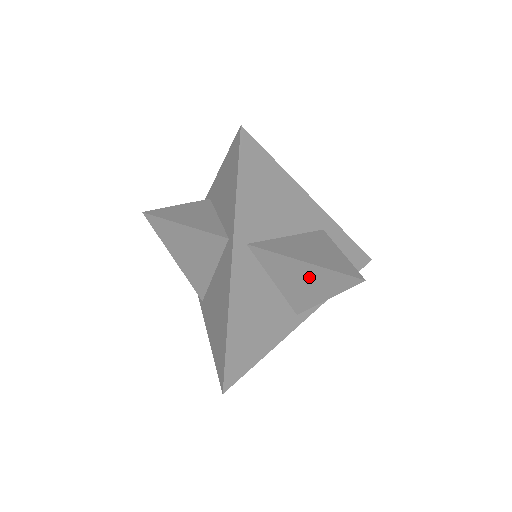
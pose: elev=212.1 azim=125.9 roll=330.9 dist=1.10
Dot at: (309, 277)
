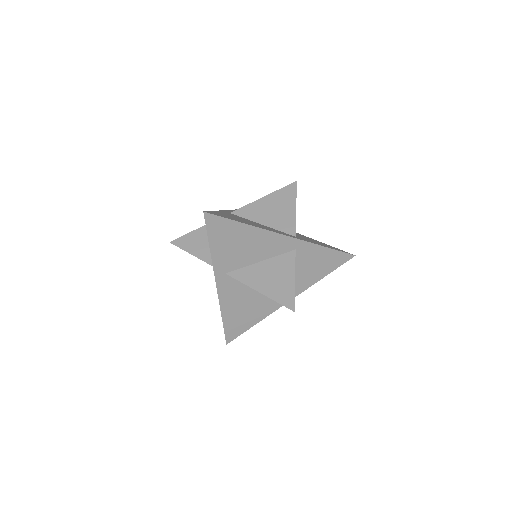
Dot at: occluded
